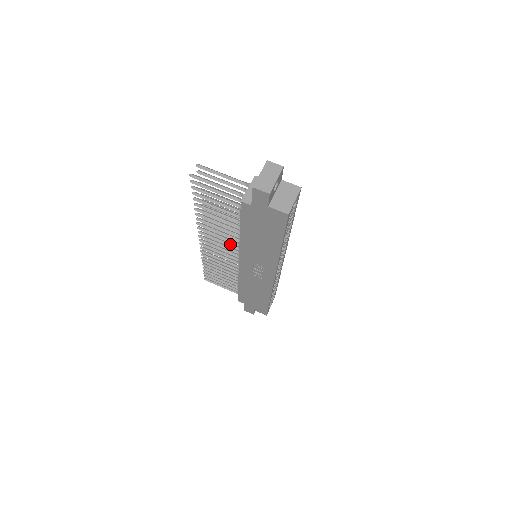
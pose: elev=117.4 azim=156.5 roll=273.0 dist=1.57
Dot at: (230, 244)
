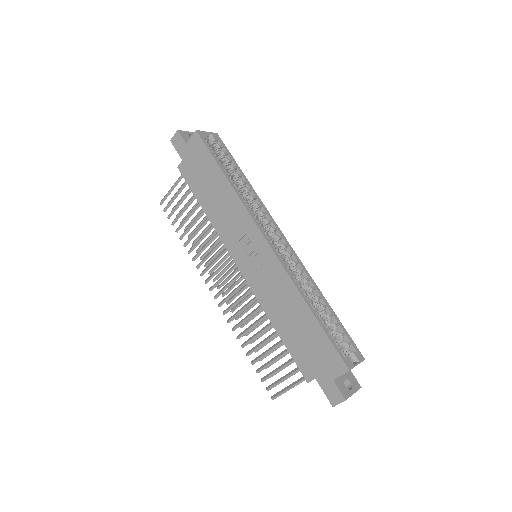
Dot at: (226, 260)
